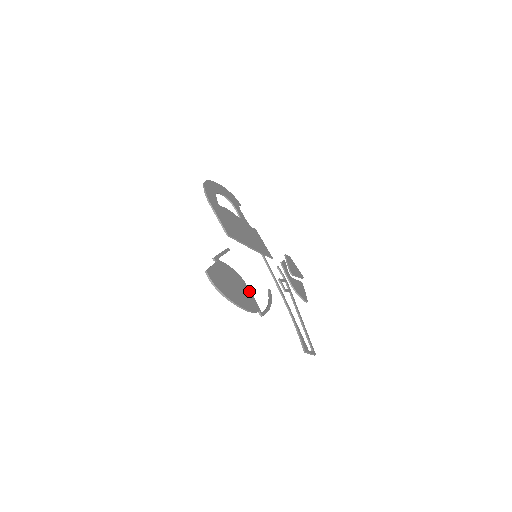
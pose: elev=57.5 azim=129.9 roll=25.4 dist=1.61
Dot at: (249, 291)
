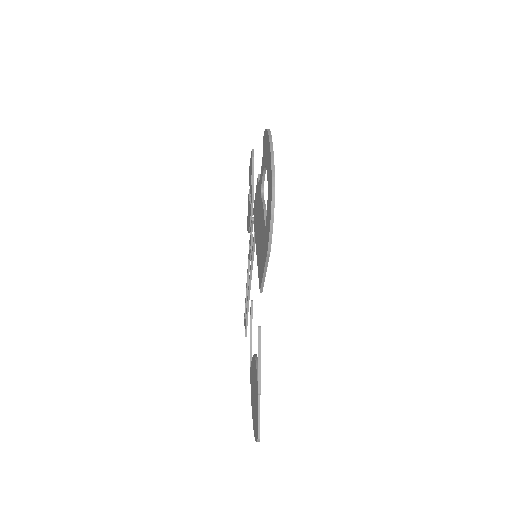
Dot at: occluded
